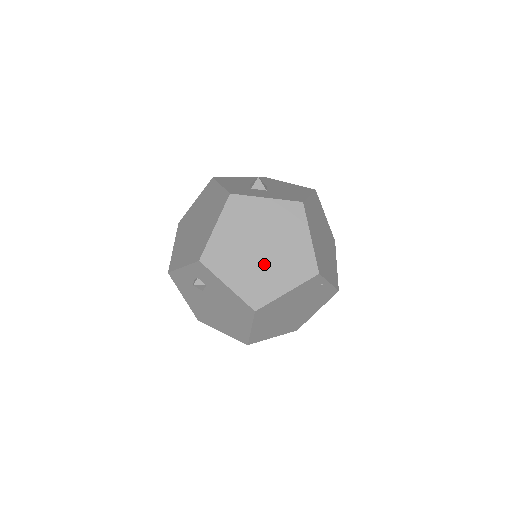
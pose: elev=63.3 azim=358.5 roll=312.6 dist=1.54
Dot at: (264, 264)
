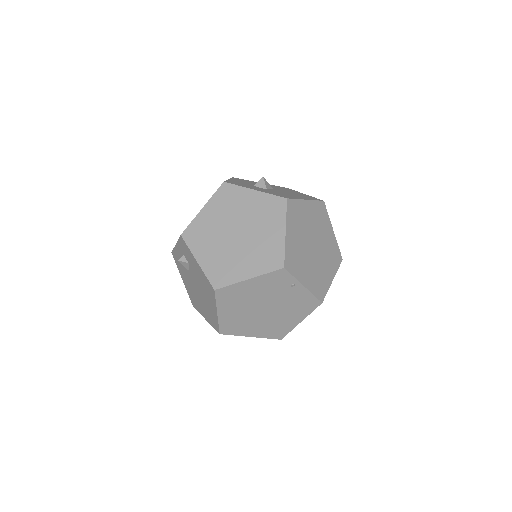
Dot at: (235, 248)
